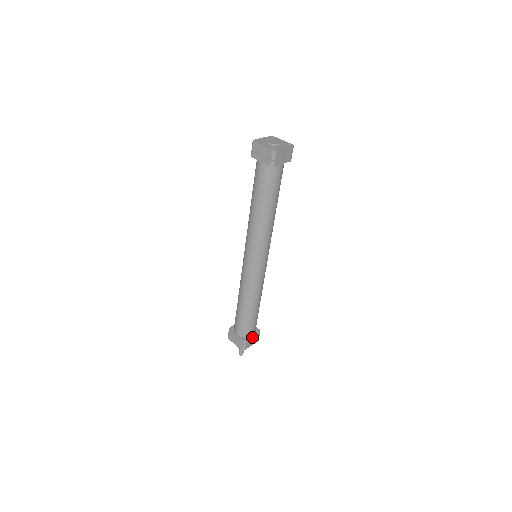
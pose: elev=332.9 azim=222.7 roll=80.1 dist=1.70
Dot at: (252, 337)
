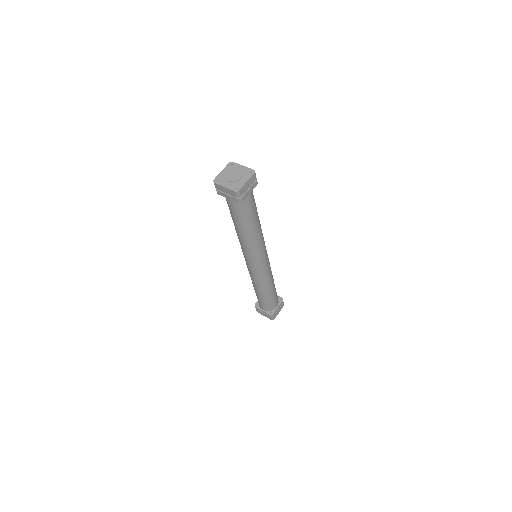
Dot at: (277, 308)
